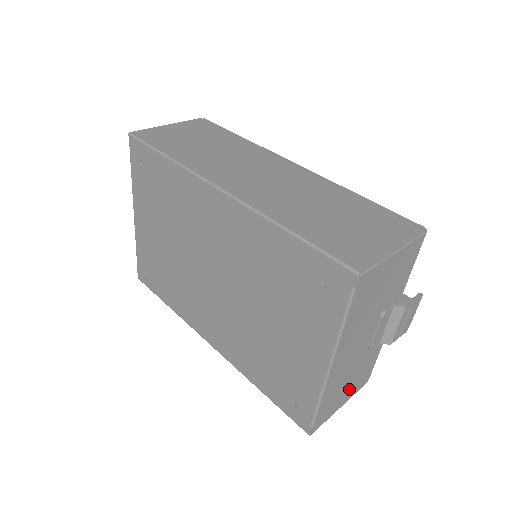
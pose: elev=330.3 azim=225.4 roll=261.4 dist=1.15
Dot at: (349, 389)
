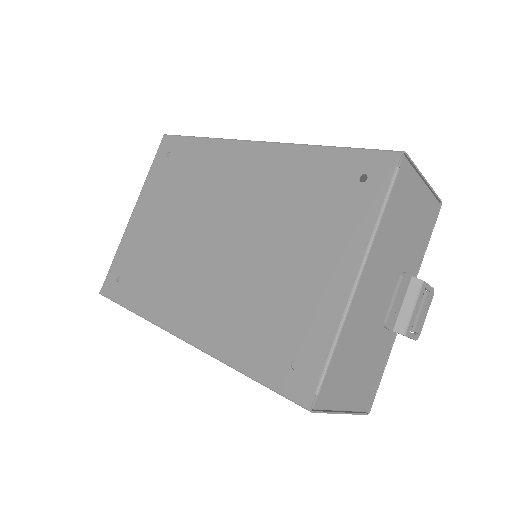
Dot at: (356, 385)
